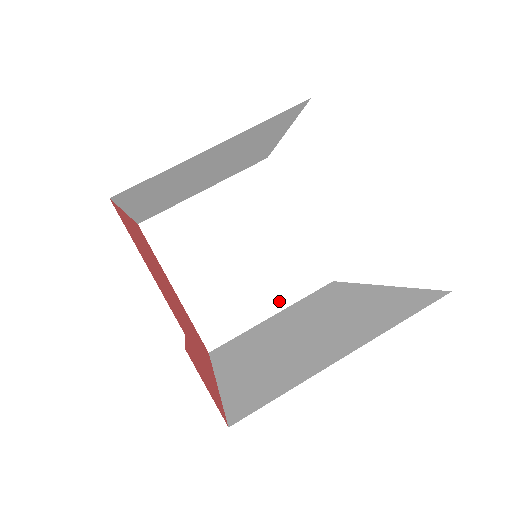
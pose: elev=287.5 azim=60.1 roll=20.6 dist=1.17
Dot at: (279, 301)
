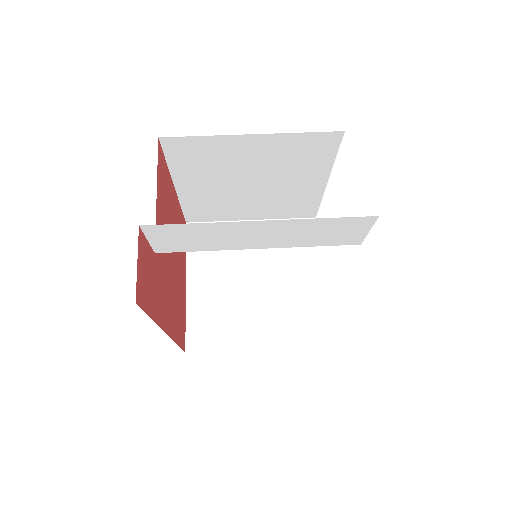
Dot at: (270, 339)
